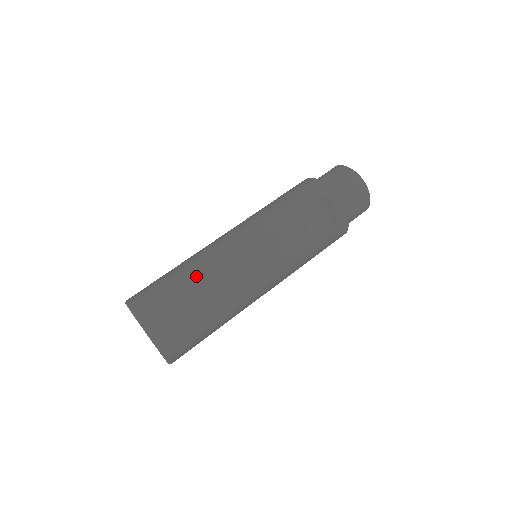
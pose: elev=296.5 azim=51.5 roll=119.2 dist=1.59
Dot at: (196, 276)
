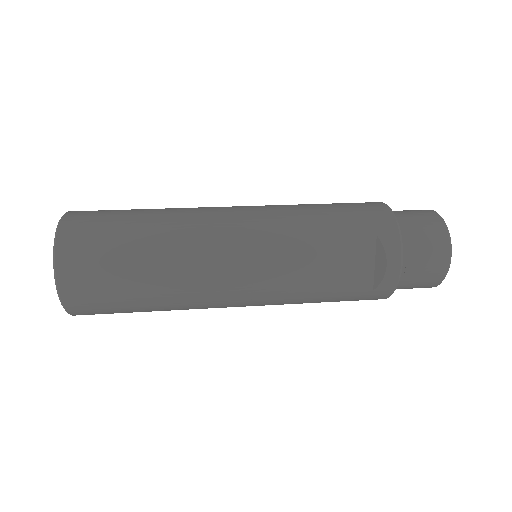
Dot at: (157, 241)
